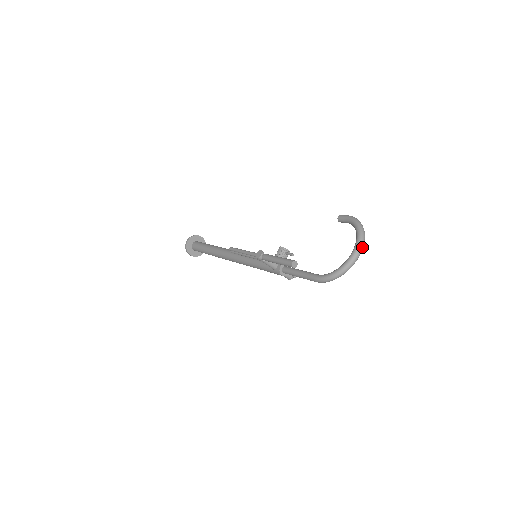
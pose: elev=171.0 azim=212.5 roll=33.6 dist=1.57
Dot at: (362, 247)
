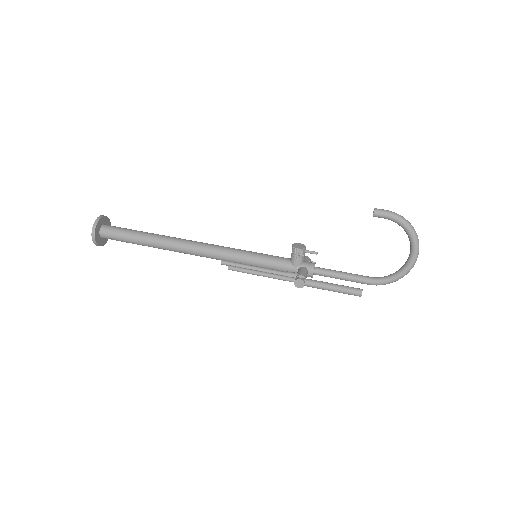
Dot at: occluded
